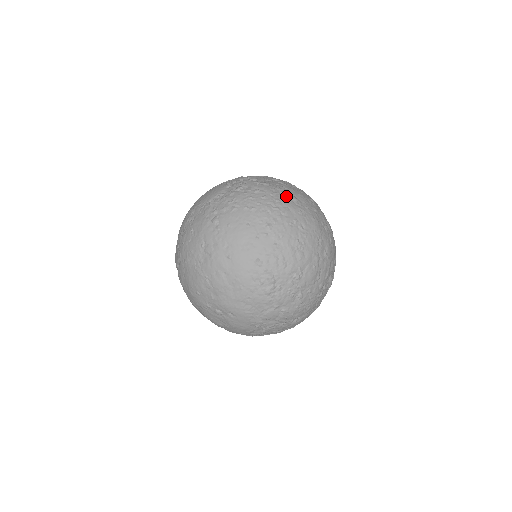
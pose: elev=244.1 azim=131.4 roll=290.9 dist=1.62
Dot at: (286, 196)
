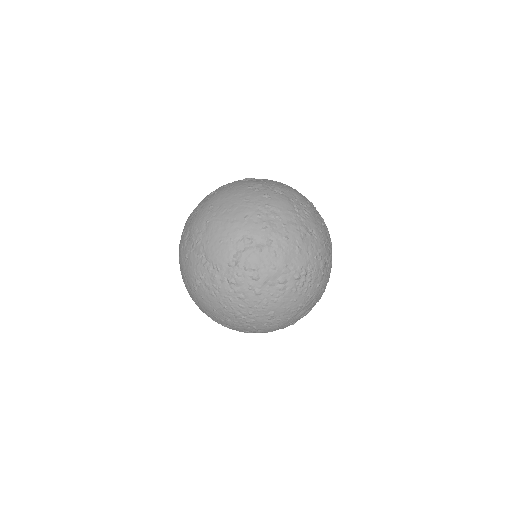
Dot at: (264, 312)
